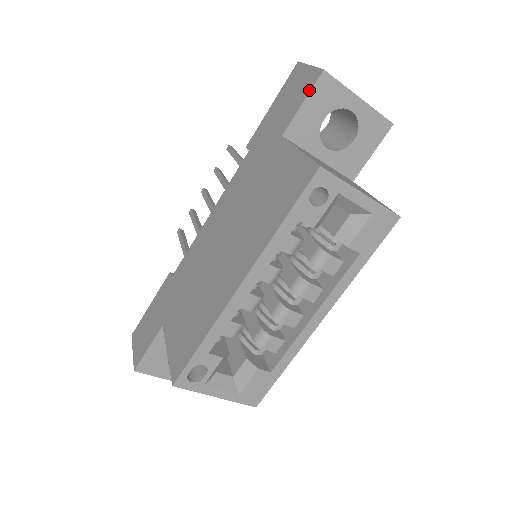
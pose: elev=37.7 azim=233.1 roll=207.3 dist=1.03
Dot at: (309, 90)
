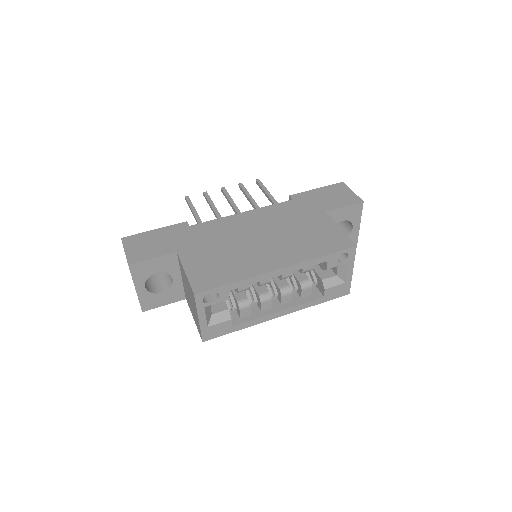
Dot at: (351, 204)
